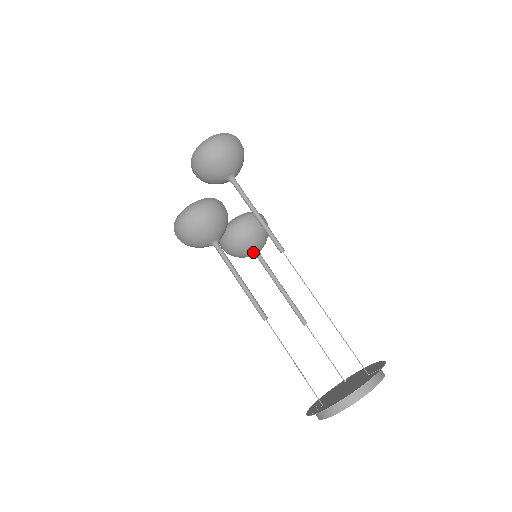
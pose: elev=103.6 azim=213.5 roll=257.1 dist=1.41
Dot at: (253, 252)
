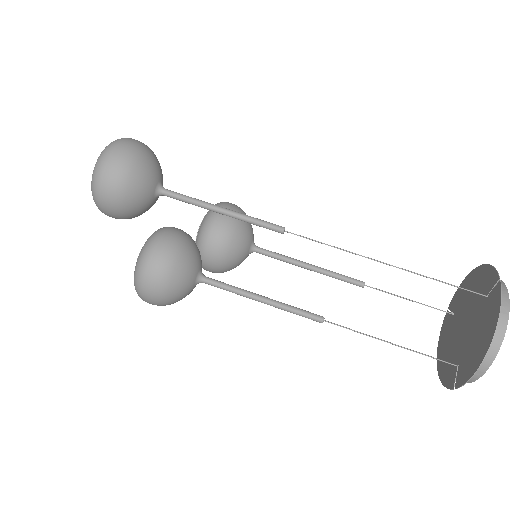
Dot at: (247, 251)
